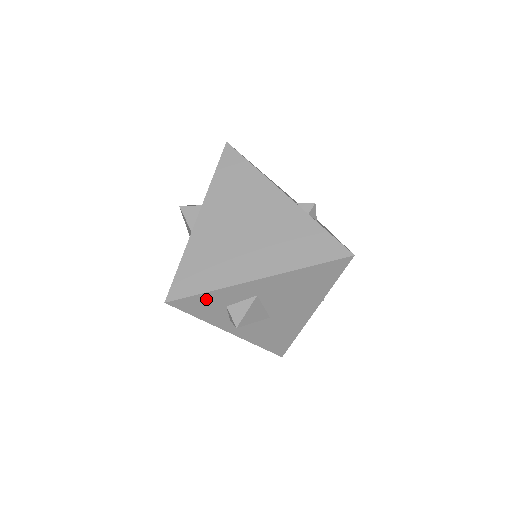
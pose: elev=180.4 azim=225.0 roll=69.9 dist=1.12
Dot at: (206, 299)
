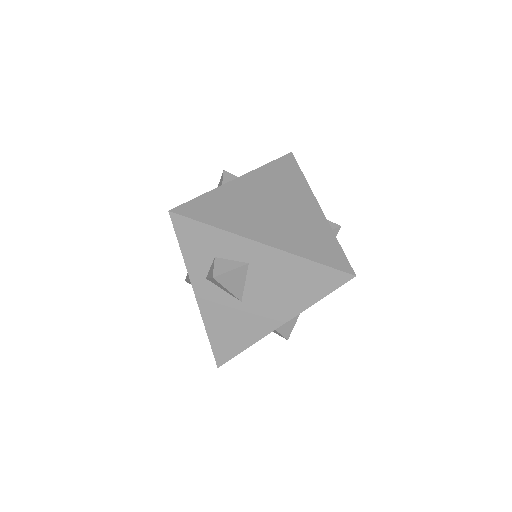
Dot at: (205, 234)
